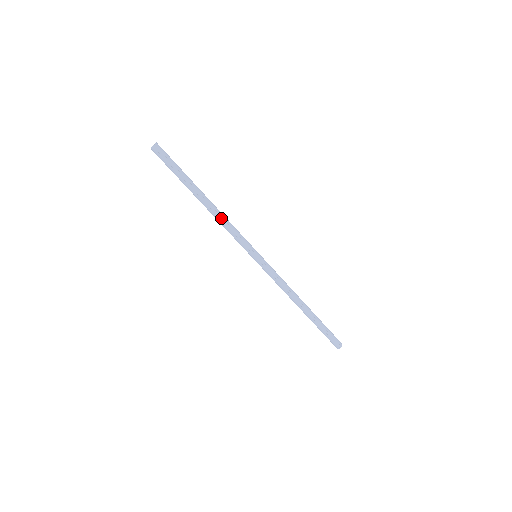
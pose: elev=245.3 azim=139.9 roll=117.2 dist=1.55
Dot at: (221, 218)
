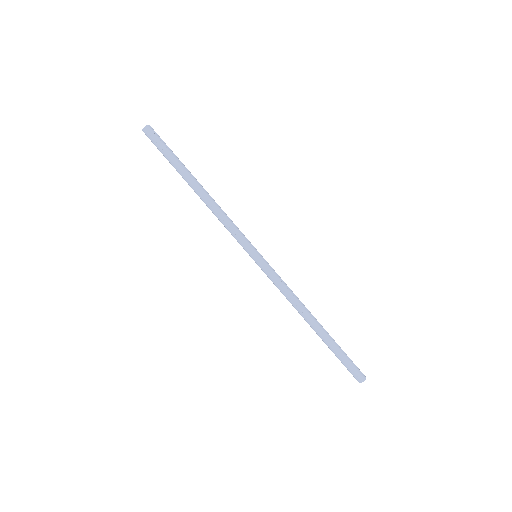
Dot at: (213, 210)
